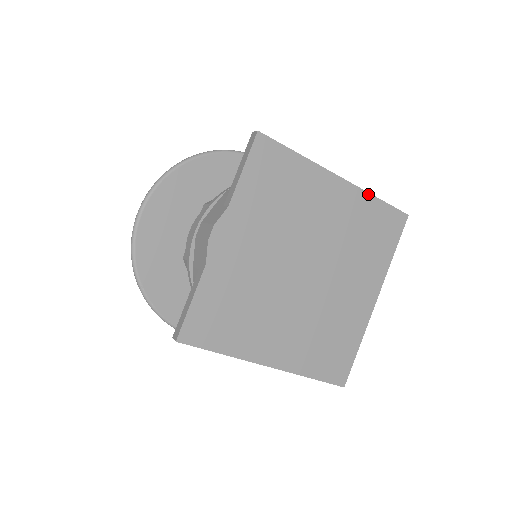
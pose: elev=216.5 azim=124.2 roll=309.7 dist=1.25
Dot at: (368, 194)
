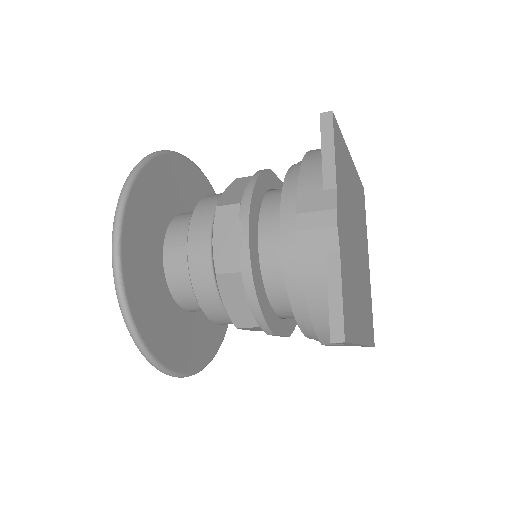
Dot at: (357, 172)
